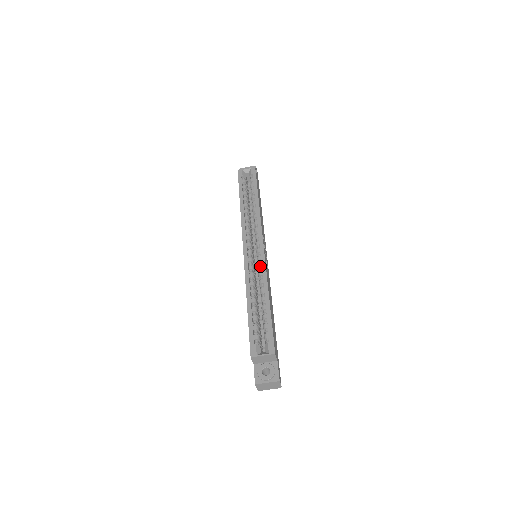
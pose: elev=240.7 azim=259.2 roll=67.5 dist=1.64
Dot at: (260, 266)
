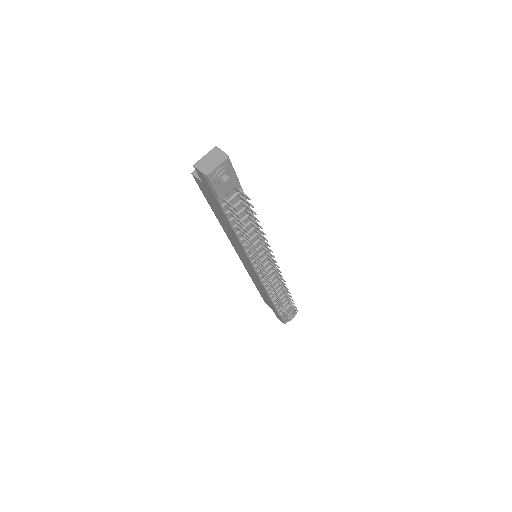
Dot at: occluded
